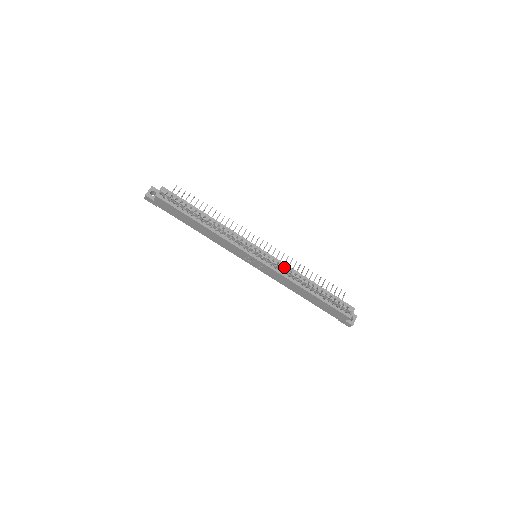
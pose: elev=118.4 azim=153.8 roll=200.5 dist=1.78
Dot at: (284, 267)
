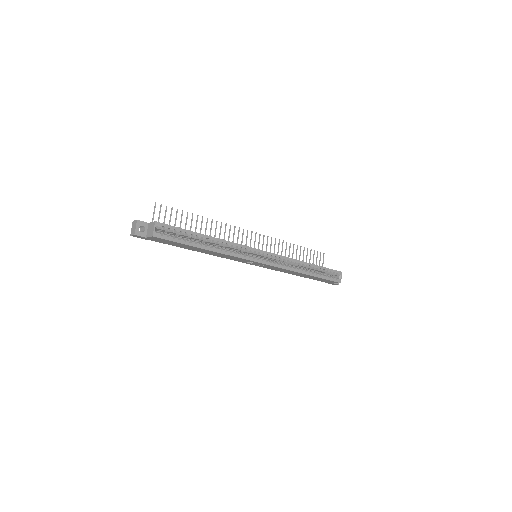
Dot at: (285, 260)
